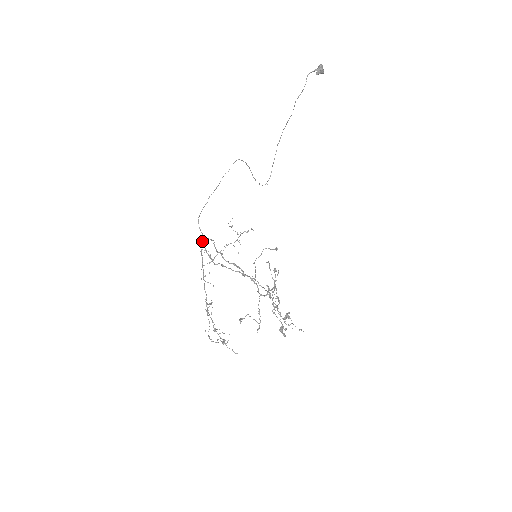
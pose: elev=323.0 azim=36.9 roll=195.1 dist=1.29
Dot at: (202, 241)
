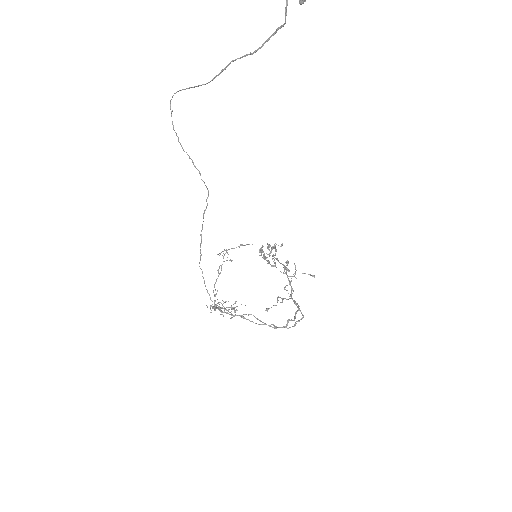
Dot at: occluded
